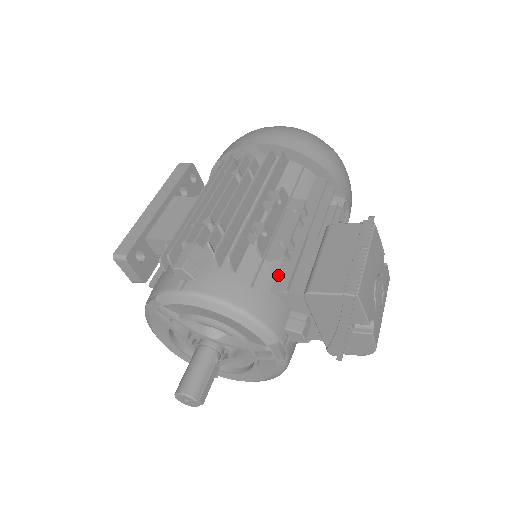
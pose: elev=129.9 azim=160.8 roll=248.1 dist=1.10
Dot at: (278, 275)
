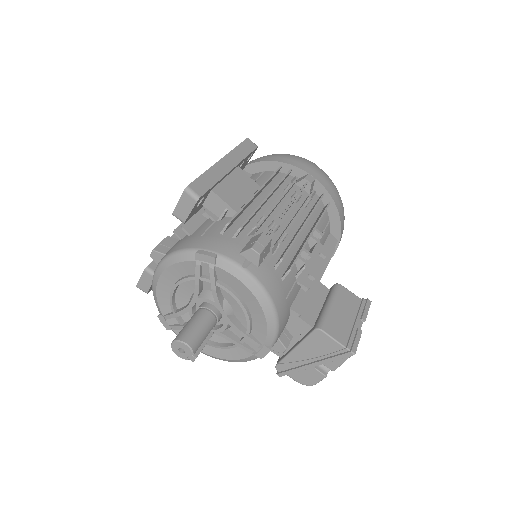
Dot at: (297, 298)
